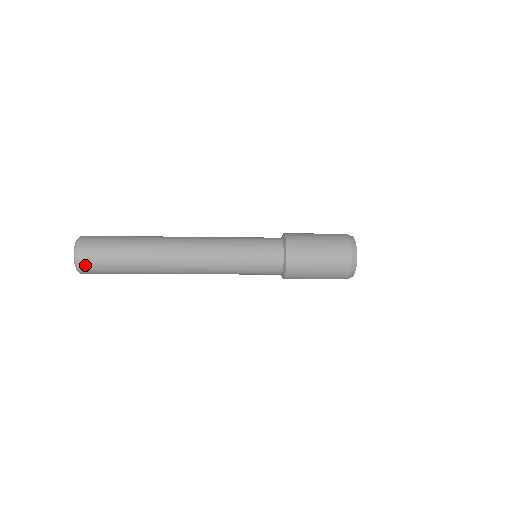
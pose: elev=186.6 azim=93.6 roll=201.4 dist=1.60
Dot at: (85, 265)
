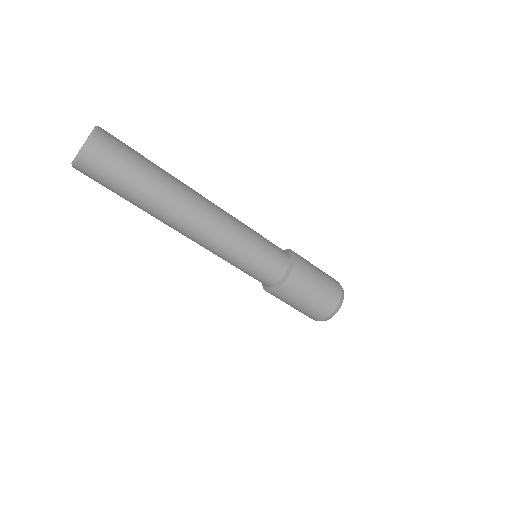
Dot at: (88, 165)
